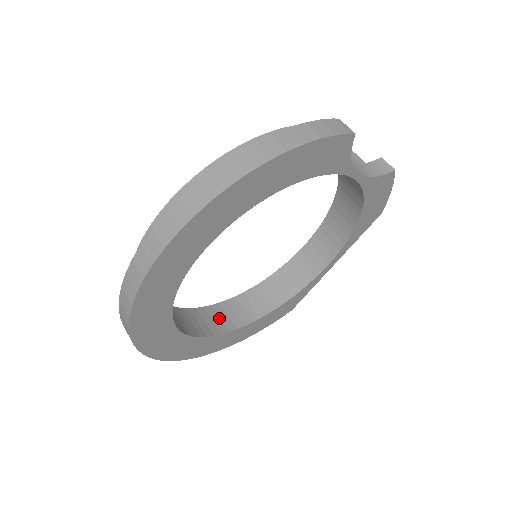
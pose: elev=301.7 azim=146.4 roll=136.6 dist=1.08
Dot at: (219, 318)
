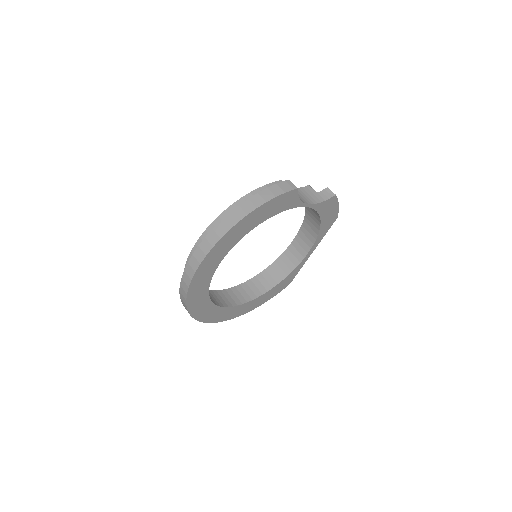
Dot at: (240, 294)
